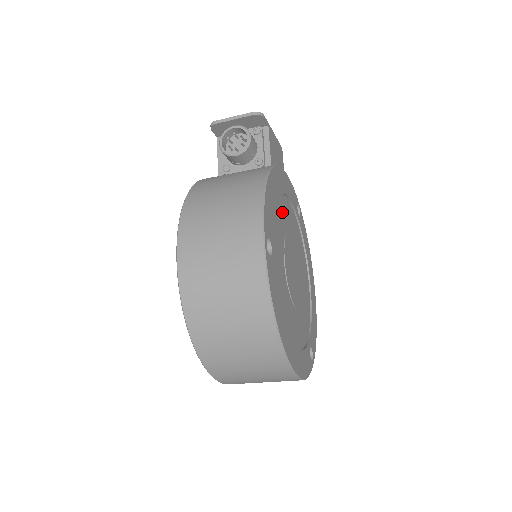
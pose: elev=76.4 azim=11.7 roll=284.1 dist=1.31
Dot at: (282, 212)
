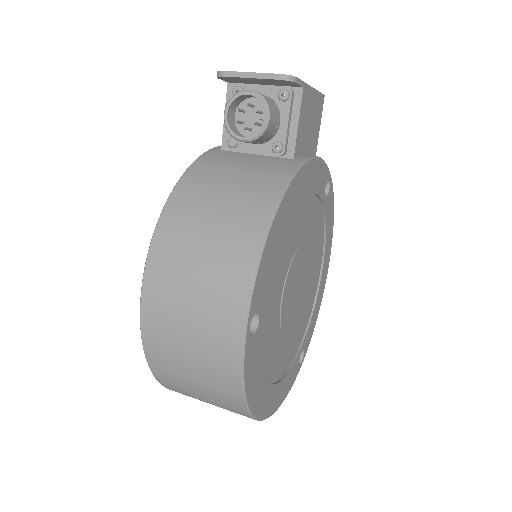
Dot at: (294, 229)
